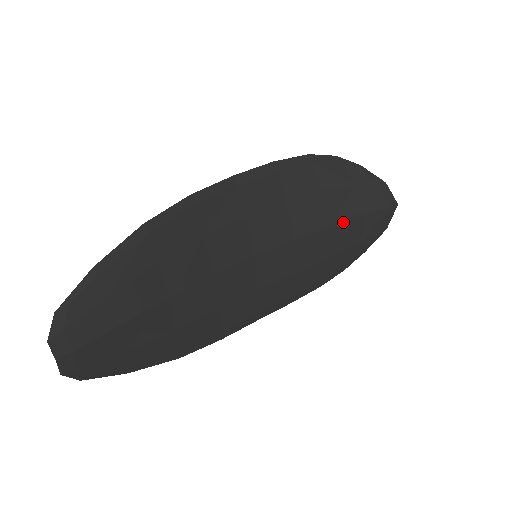
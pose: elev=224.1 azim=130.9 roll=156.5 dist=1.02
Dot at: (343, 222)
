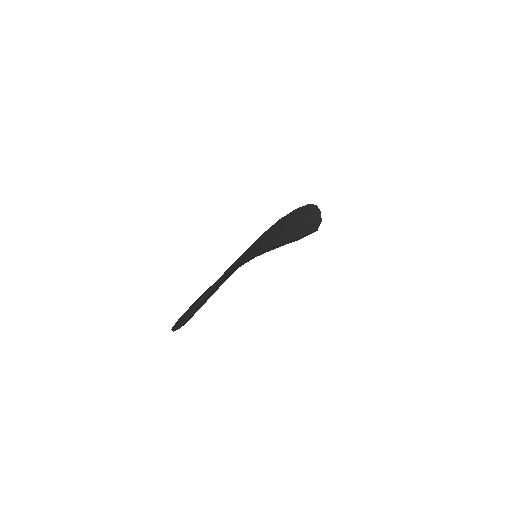
Dot at: (294, 237)
